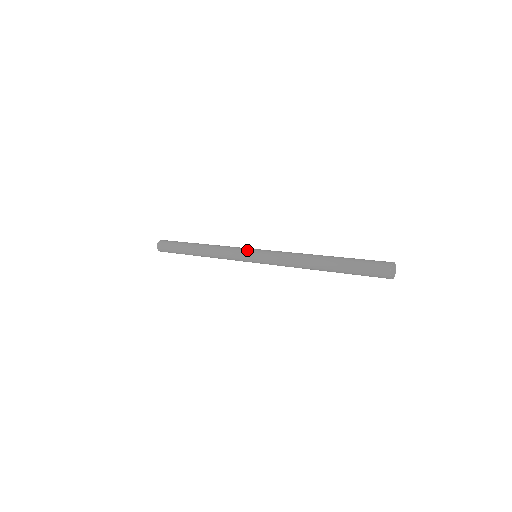
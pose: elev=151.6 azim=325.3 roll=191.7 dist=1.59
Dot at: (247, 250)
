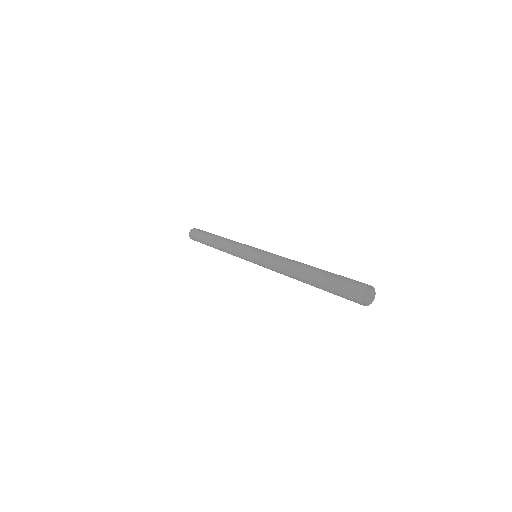
Dot at: (251, 247)
